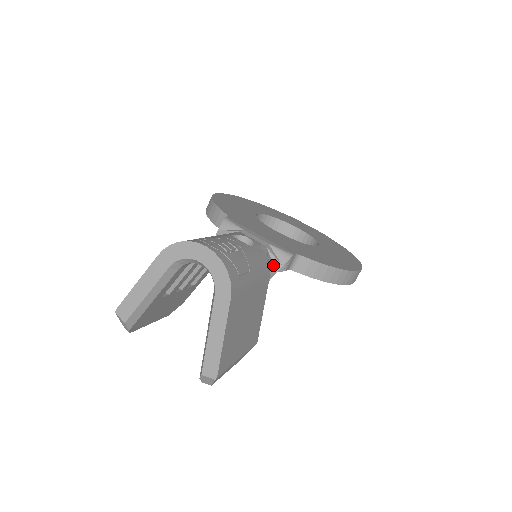
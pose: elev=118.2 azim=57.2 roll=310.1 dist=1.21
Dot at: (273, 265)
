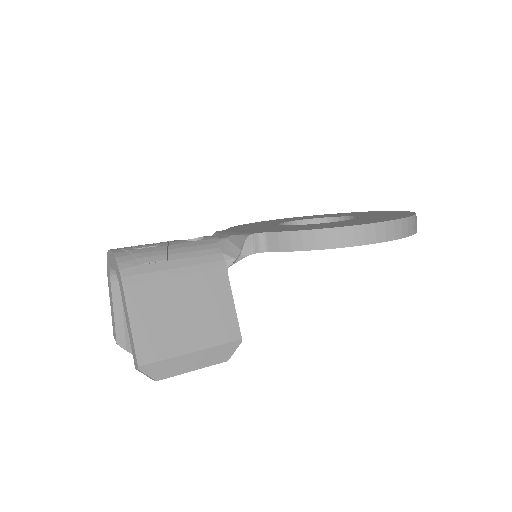
Dot at: (232, 252)
